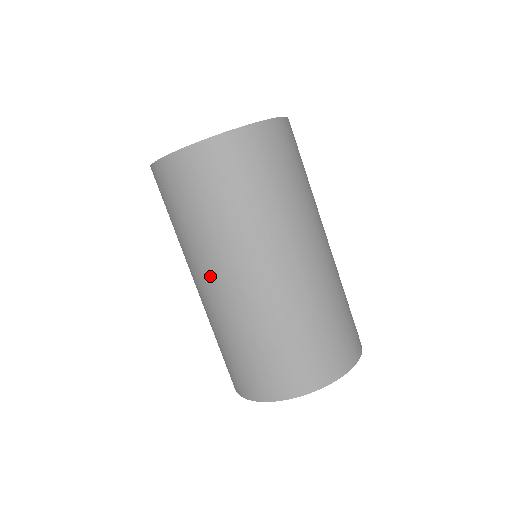
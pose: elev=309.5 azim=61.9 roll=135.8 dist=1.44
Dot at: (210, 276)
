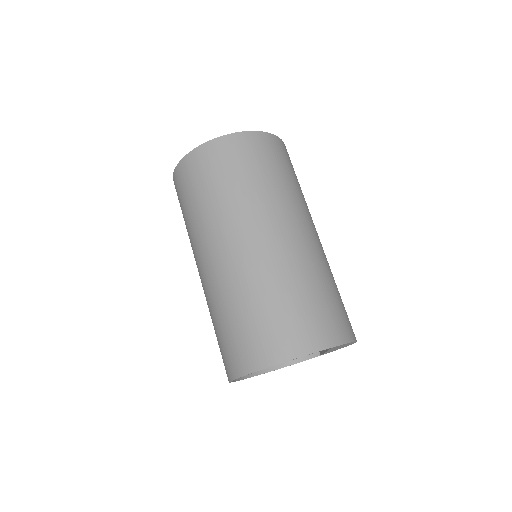
Dot at: (200, 259)
